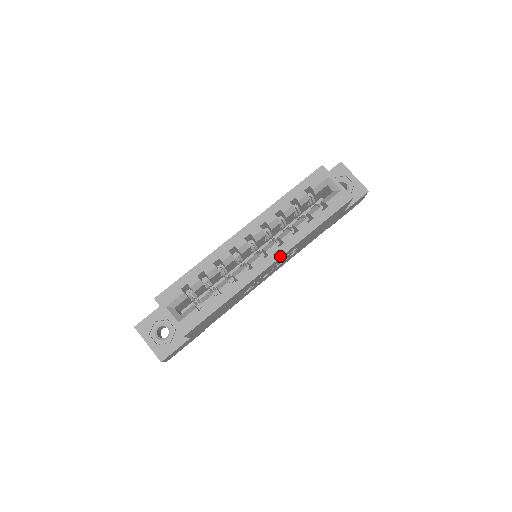
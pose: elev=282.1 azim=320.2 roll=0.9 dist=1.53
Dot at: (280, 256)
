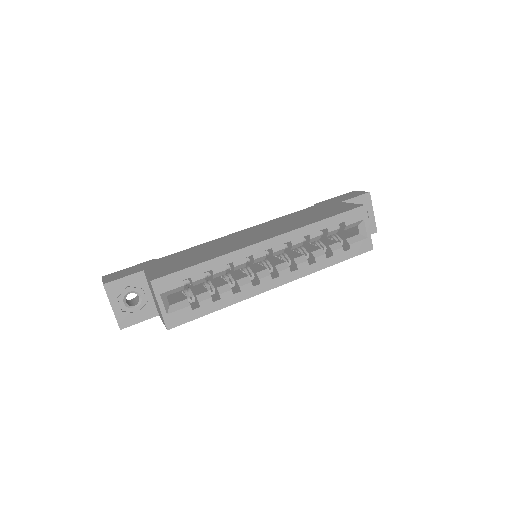
Dot at: (289, 281)
